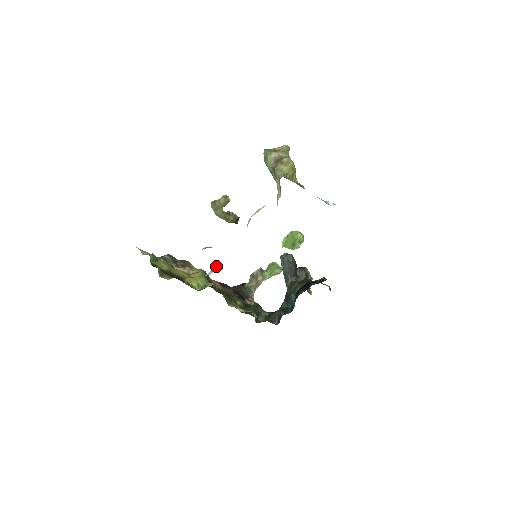
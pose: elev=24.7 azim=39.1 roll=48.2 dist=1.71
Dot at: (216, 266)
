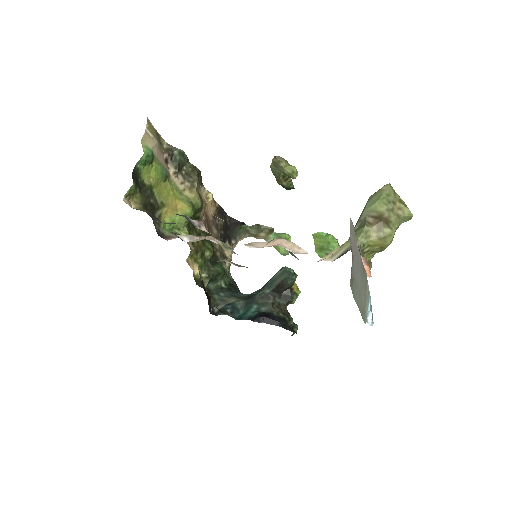
Dot at: (198, 239)
